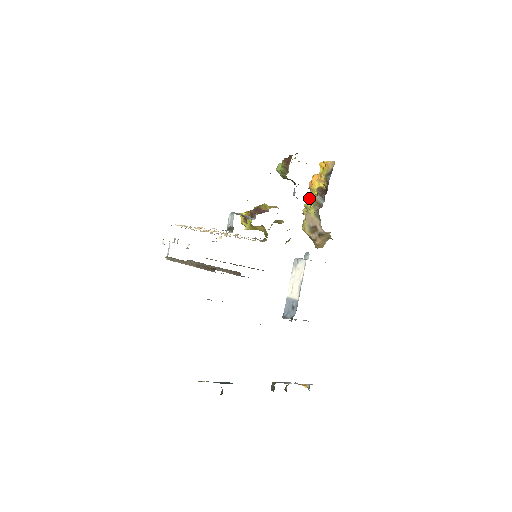
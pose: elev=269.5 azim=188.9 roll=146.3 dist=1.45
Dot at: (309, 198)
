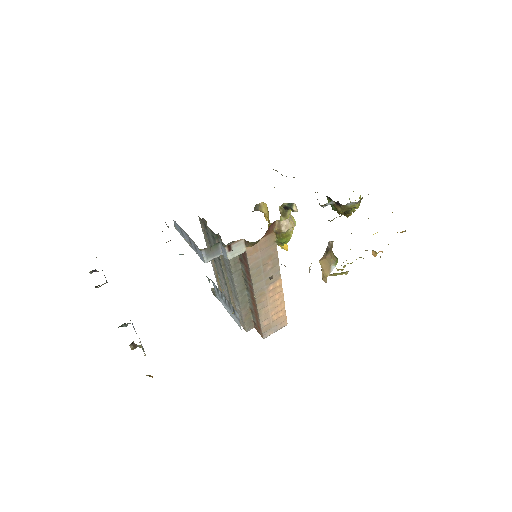
Dot at: occluded
